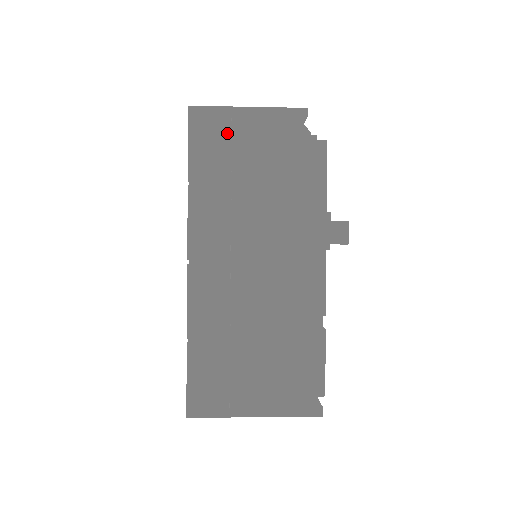
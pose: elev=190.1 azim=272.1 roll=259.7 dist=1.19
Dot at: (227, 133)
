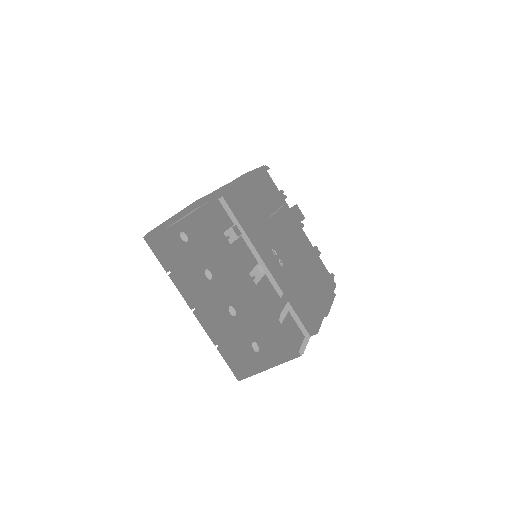
Dot at: (167, 240)
